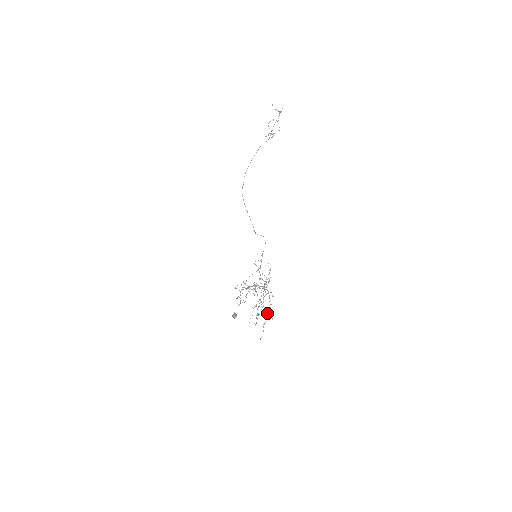
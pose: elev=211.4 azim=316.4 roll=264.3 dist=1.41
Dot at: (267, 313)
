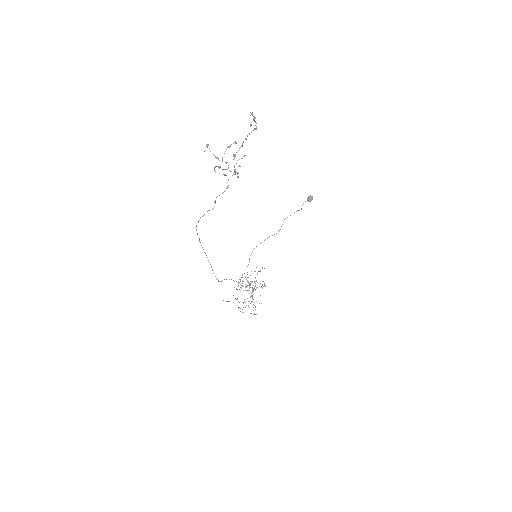
Dot at: occluded
